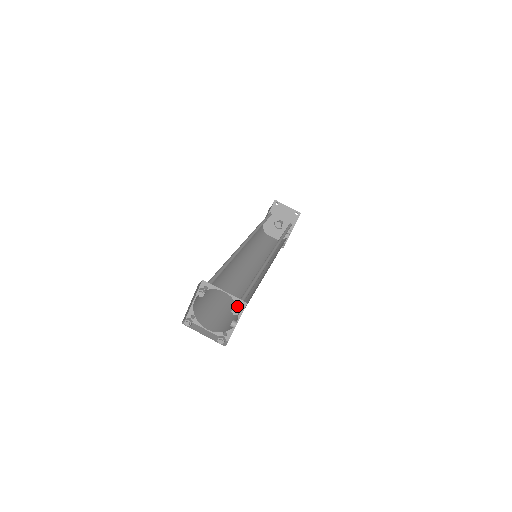
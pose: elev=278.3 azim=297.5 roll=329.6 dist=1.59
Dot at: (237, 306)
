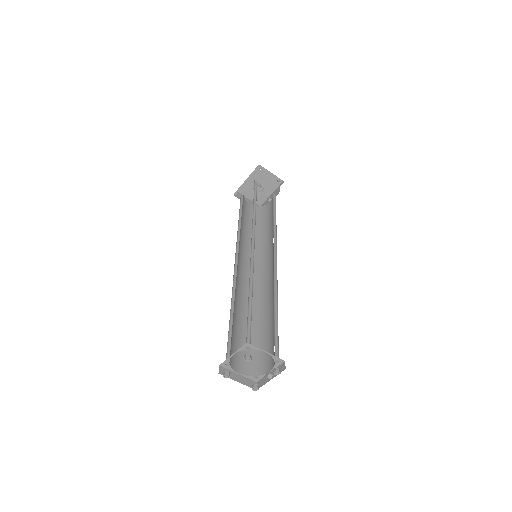
Dot at: (279, 368)
